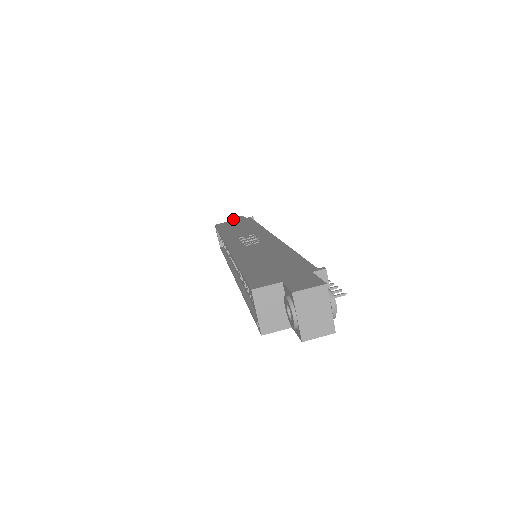
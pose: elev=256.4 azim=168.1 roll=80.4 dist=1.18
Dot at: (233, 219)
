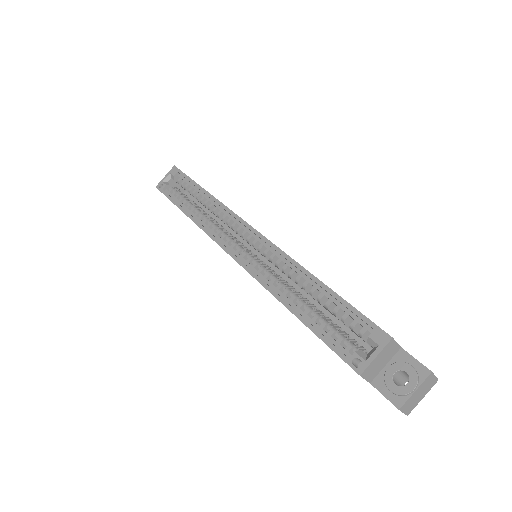
Dot at: occluded
